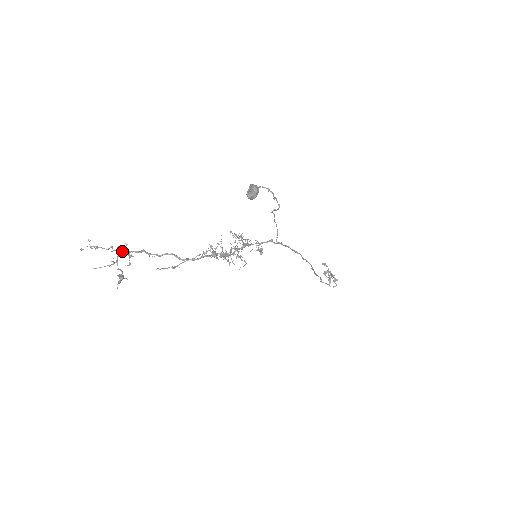
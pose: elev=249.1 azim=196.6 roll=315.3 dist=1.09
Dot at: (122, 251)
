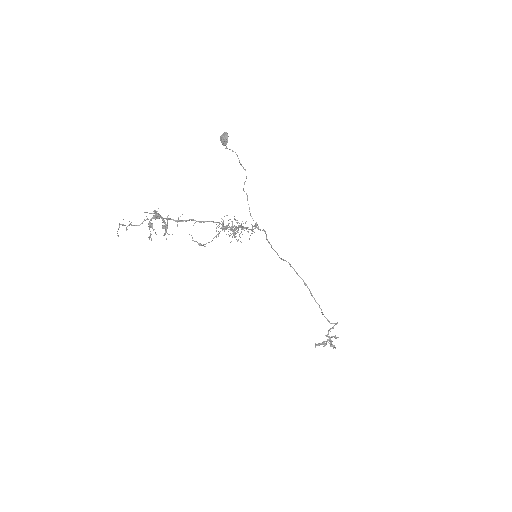
Dot at: (156, 211)
